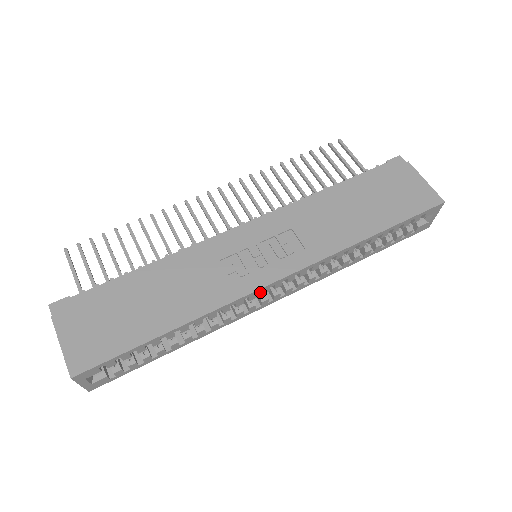
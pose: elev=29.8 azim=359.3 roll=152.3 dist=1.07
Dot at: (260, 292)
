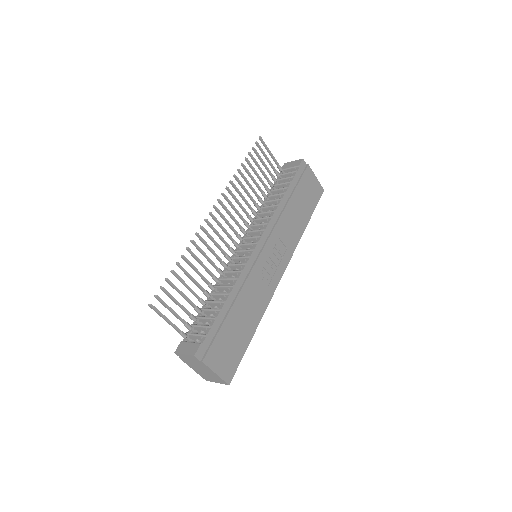
Dot at: occluded
